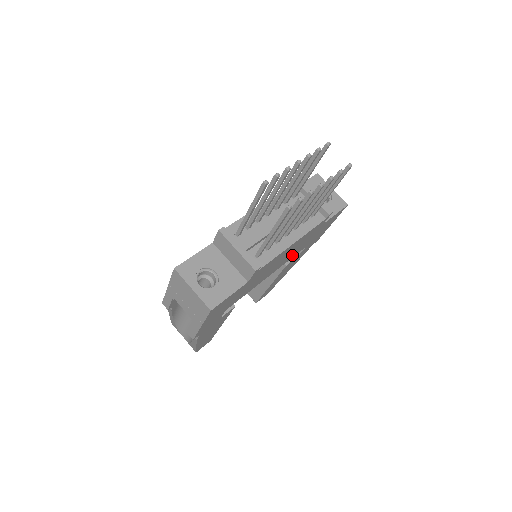
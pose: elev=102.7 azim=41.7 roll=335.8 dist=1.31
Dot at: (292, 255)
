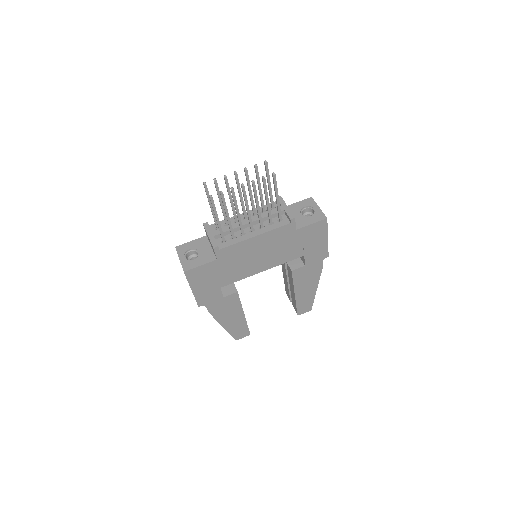
Dot at: (283, 257)
